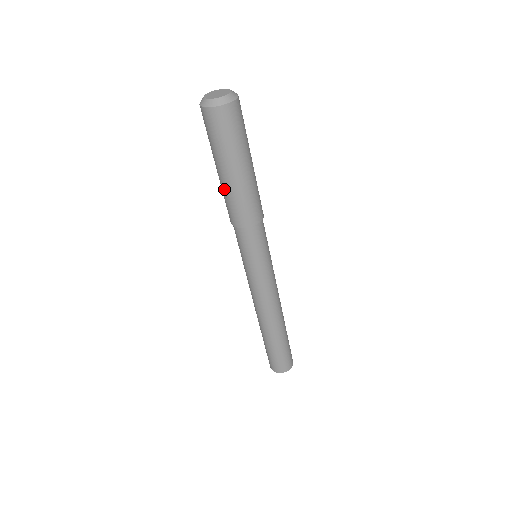
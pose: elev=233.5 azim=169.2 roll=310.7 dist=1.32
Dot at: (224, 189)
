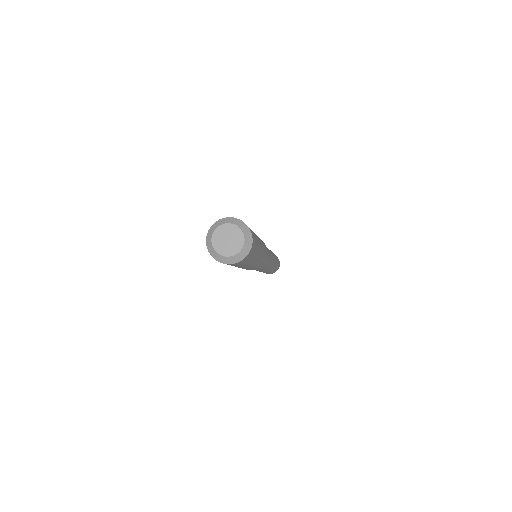
Dot at: occluded
